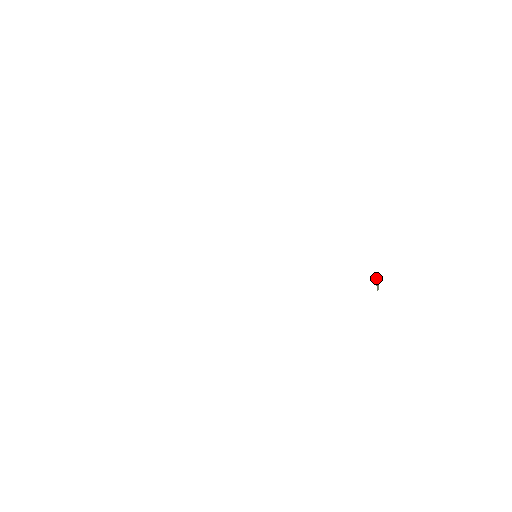
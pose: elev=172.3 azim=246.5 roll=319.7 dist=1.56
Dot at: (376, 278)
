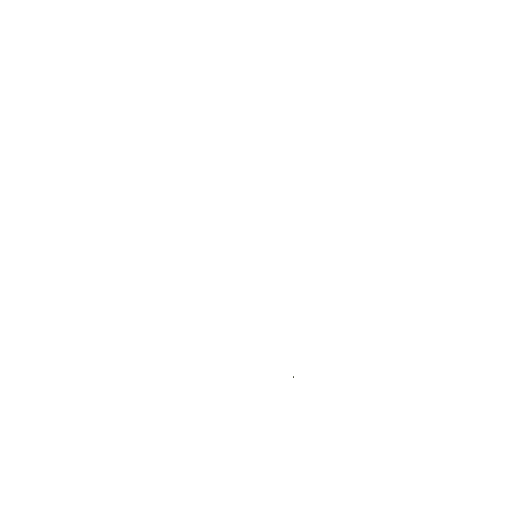
Dot at: occluded
